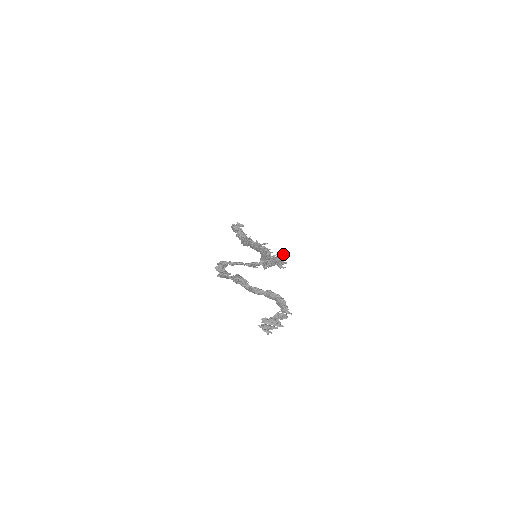
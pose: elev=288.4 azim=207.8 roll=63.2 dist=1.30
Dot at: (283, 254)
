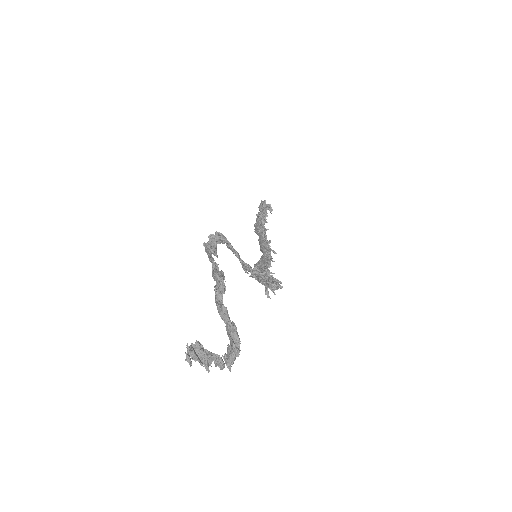
Dot at: occluded
